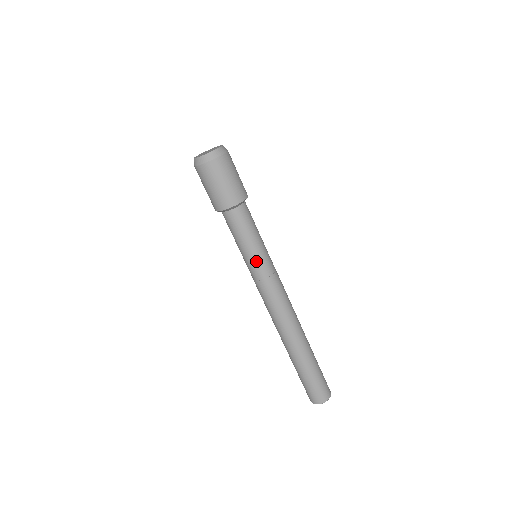
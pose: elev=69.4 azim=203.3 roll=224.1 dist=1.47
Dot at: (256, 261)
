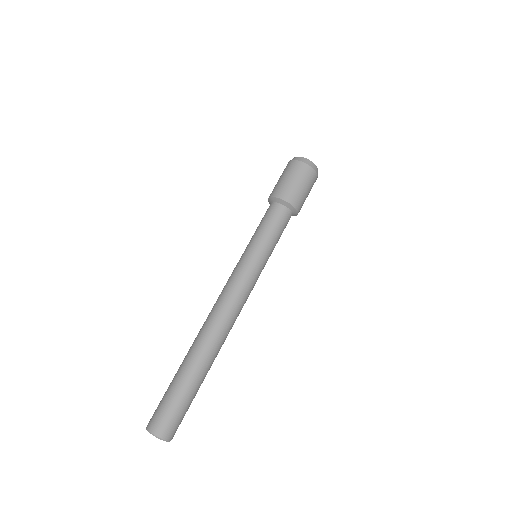
Dot at: (262, 257)
